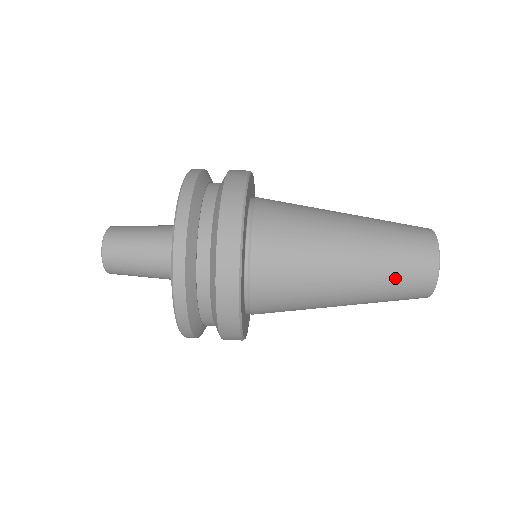
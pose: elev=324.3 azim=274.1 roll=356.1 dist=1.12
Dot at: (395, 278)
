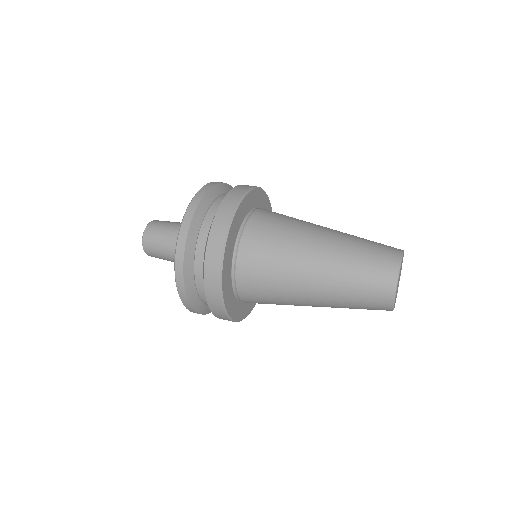
Dot at: (358, 275)
